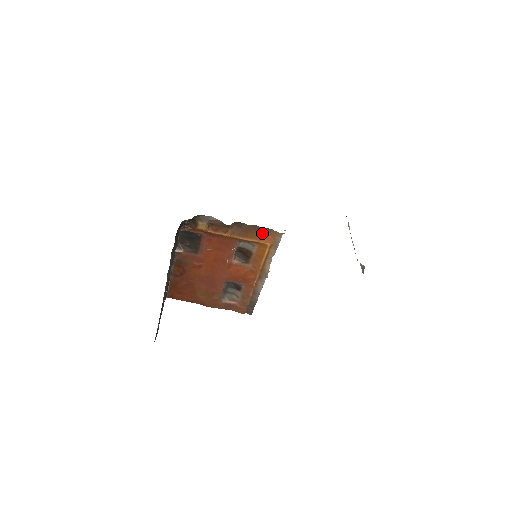
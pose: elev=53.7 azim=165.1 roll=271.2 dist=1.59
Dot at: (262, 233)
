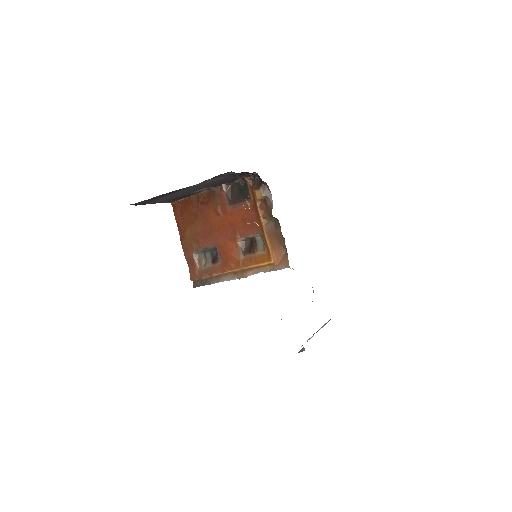
Dot at: (280, 249)
